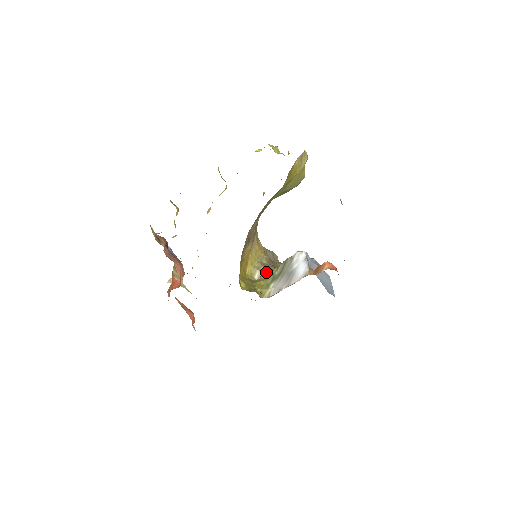
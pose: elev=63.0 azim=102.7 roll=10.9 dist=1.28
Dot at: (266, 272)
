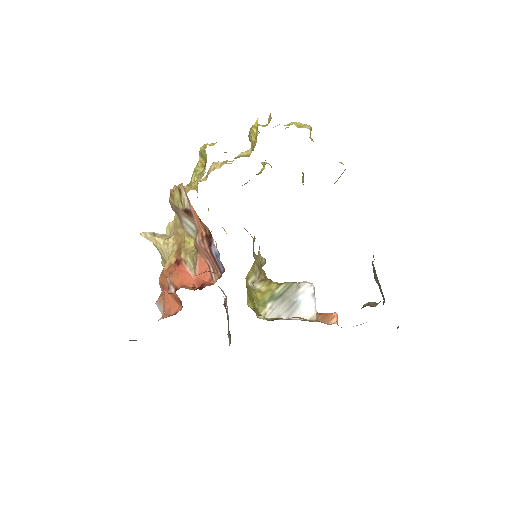
Dot at: (262, 281)
